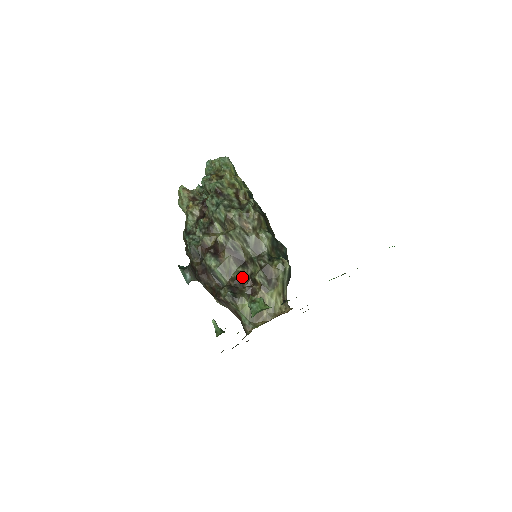
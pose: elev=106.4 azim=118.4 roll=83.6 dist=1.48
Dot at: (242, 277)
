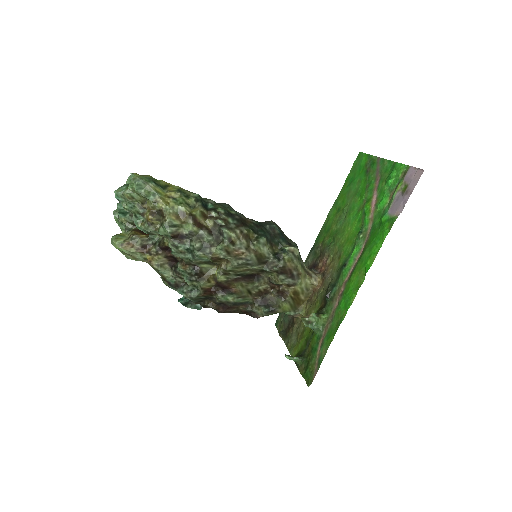
Dot at: (263, 287)
